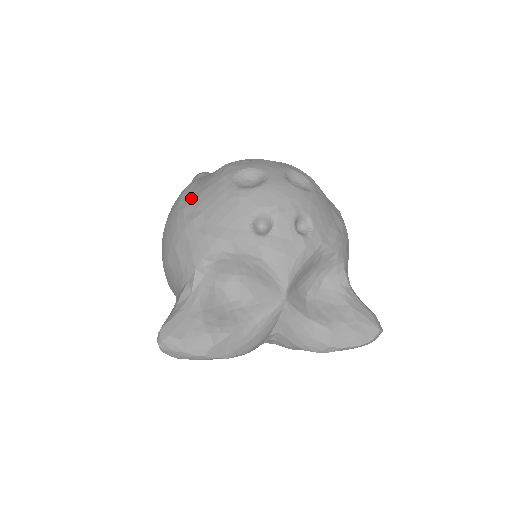
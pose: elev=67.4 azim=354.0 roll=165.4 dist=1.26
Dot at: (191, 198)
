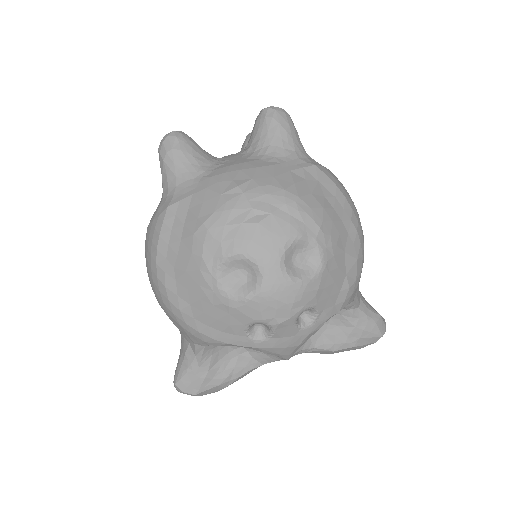
Dot at: (170, 272)
